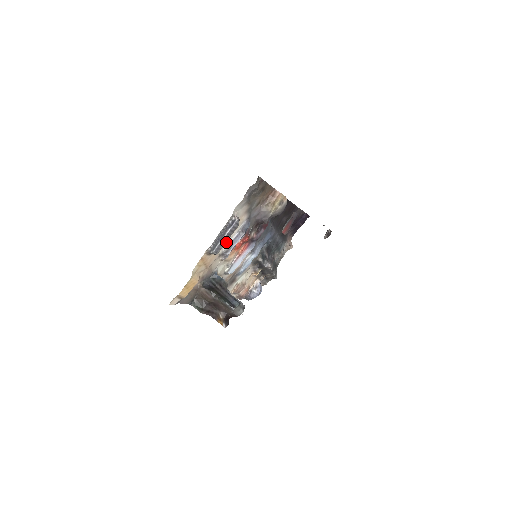
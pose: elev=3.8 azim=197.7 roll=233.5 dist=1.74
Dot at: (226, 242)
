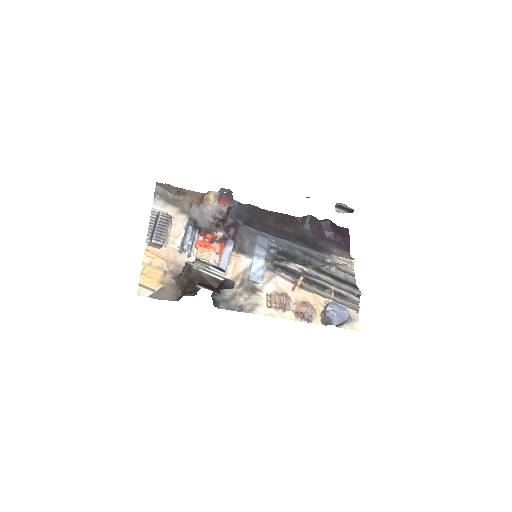
Dot at: (175, 238)
